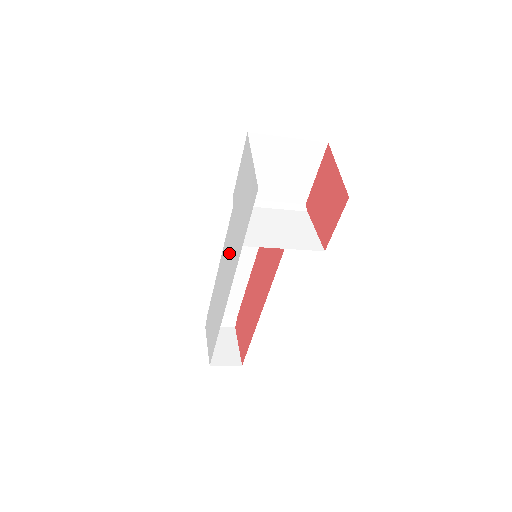
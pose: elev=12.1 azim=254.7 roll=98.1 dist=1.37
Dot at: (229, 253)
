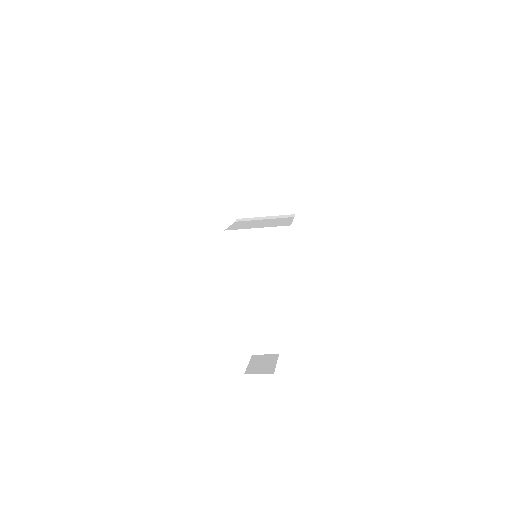
Dot at: occluded
